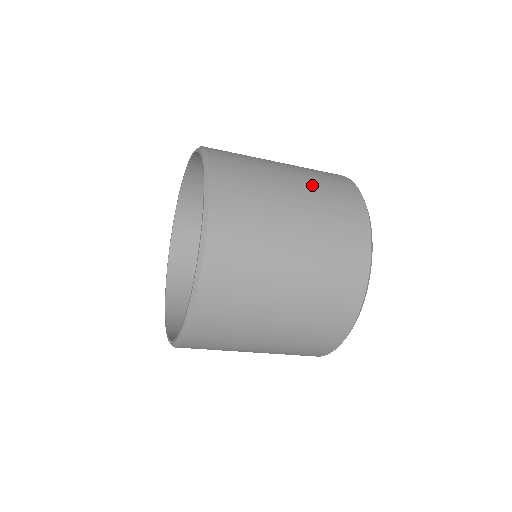
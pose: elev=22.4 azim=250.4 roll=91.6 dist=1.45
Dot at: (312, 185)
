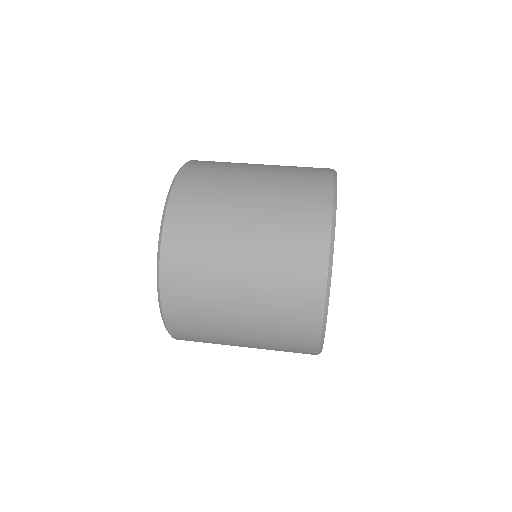
Dot at: (264, 327)
